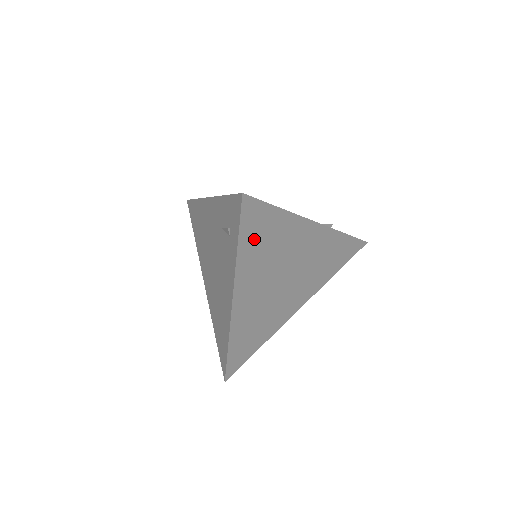
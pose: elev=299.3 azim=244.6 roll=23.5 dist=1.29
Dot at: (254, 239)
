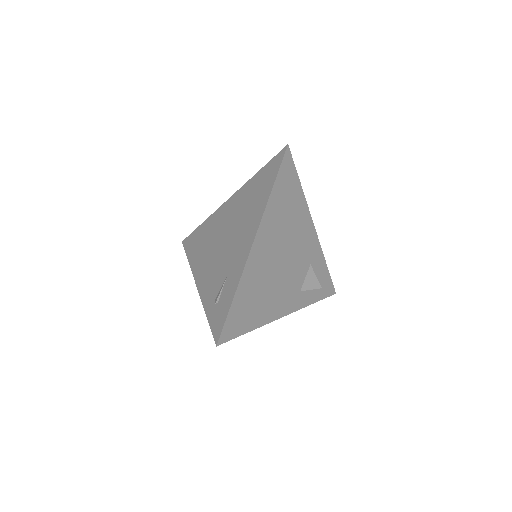
Dot at: occluded
